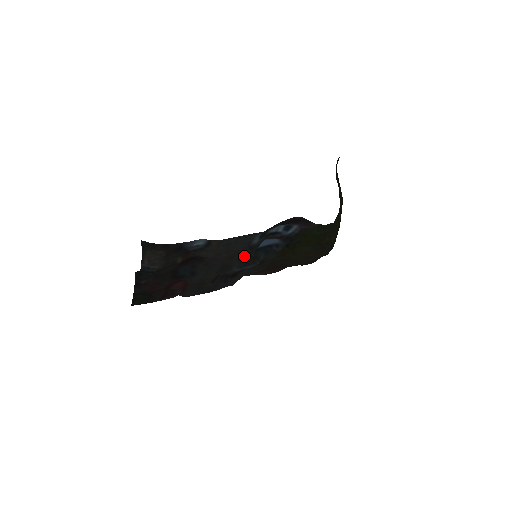
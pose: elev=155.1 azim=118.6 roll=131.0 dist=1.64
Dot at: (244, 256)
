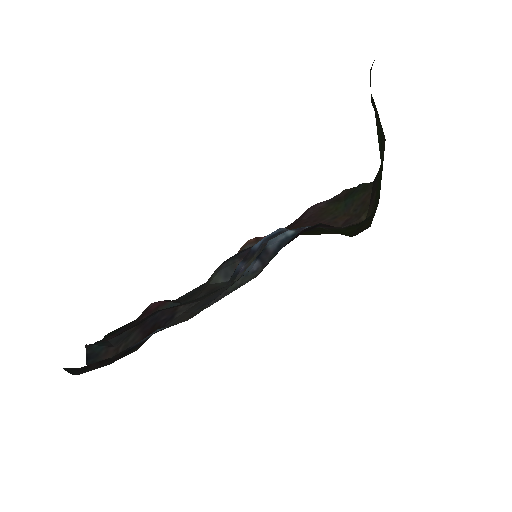
Dot at: occluded
